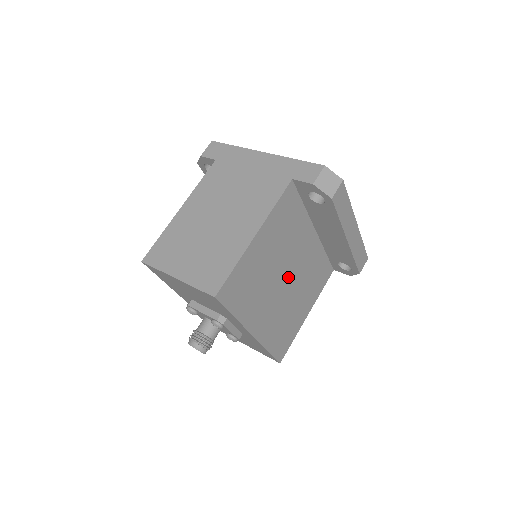
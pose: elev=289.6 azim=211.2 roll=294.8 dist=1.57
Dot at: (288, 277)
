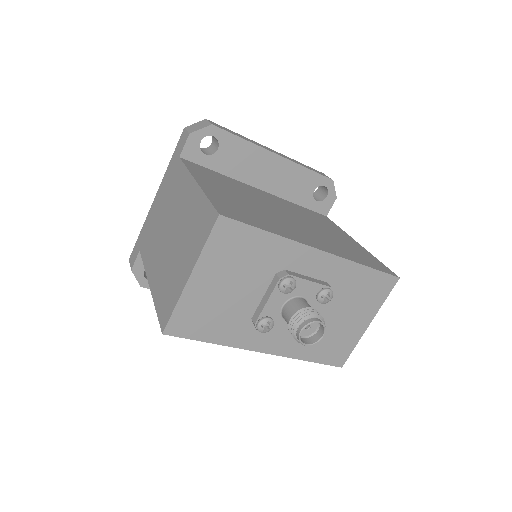
Dot at: (284, 214)
